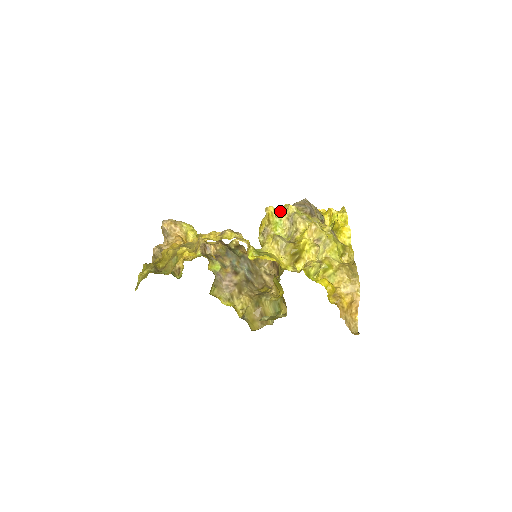
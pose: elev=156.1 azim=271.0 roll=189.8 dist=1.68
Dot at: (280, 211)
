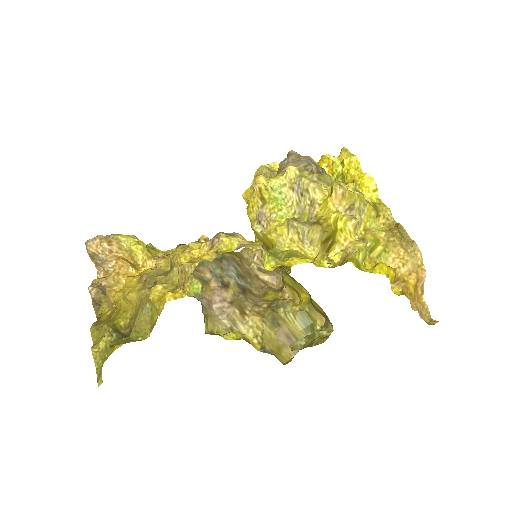
Dot at: (274, 180)
